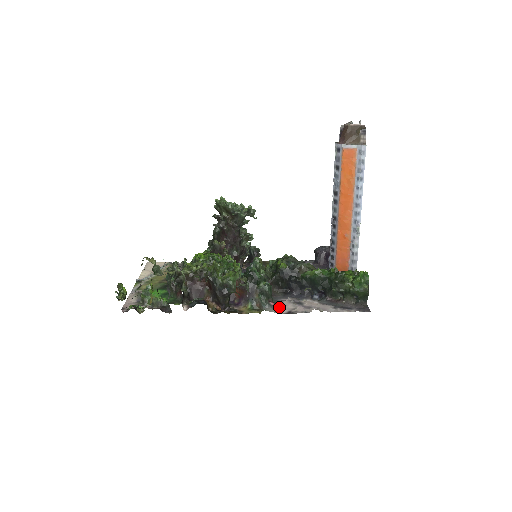
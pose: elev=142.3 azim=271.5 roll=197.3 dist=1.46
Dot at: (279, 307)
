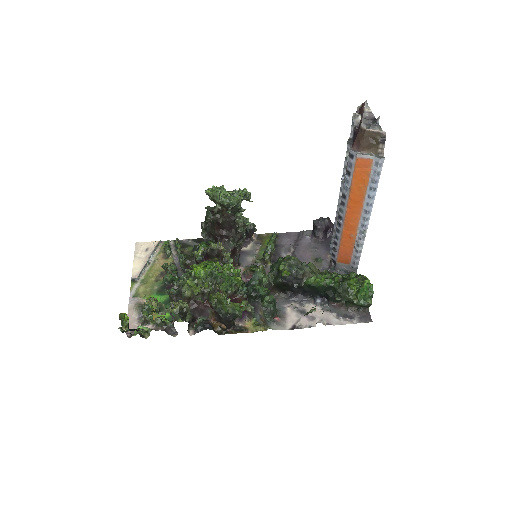
Dot at: (283, 321)
